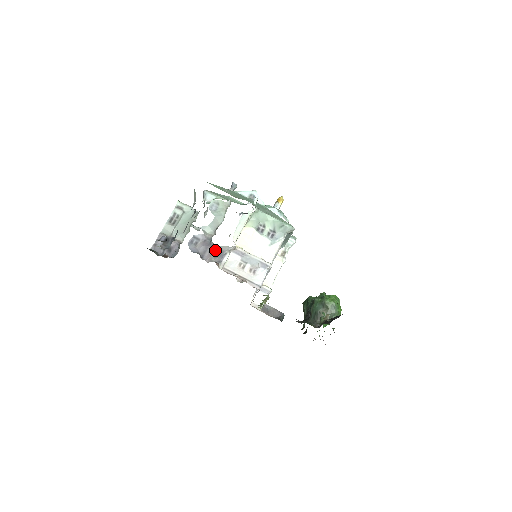
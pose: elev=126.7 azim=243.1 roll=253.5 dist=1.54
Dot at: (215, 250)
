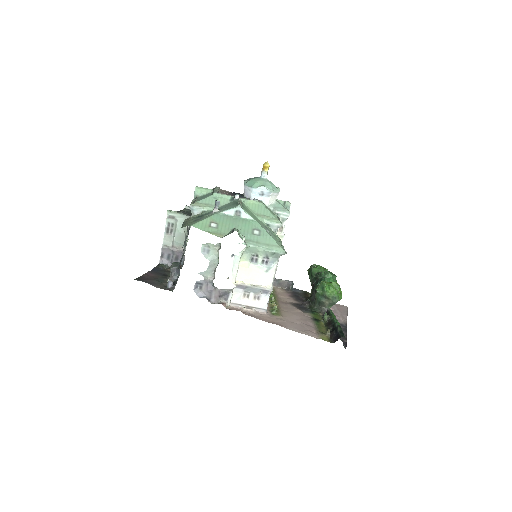
Dot at: (219, 293)
